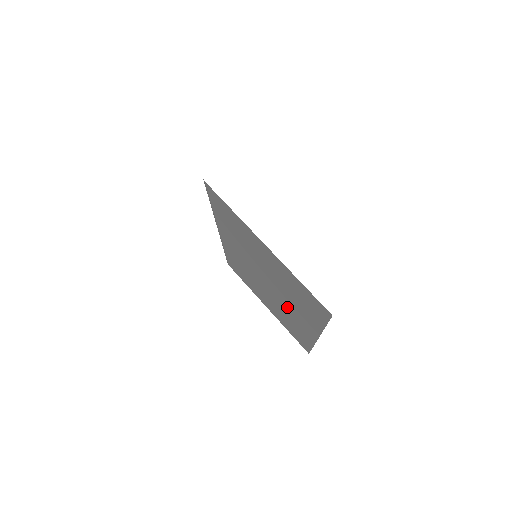
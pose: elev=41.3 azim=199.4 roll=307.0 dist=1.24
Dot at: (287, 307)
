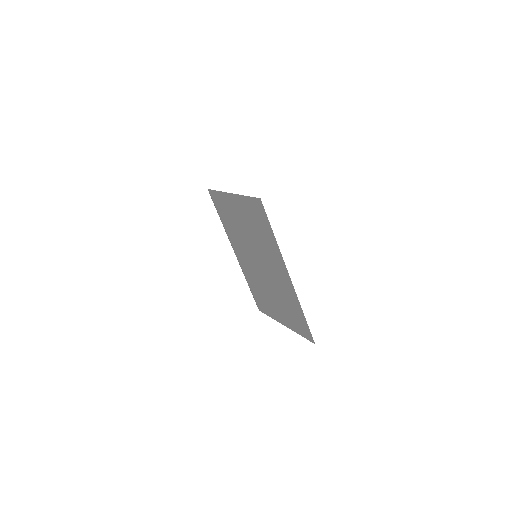
Dot at: (272, 272)
